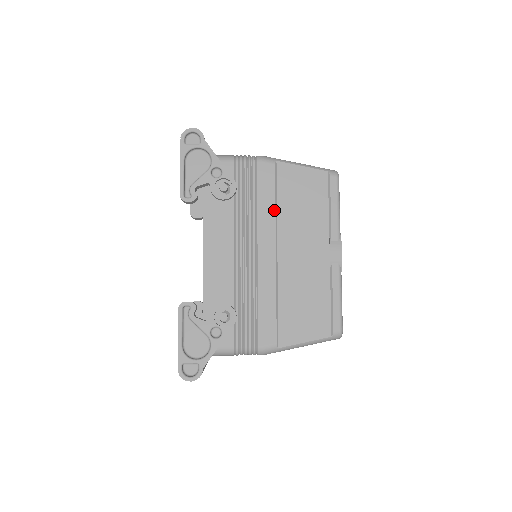
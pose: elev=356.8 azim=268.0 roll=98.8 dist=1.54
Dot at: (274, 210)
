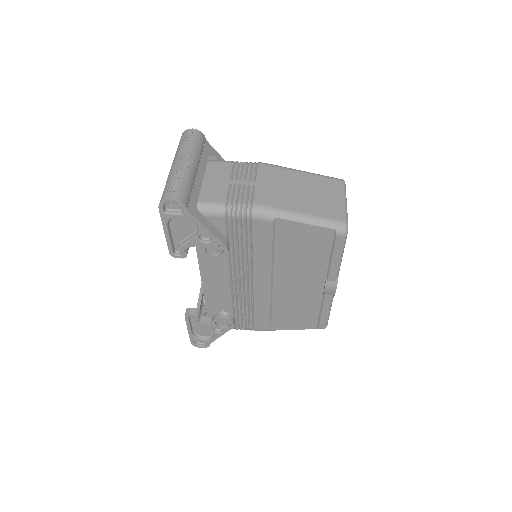
Dot at: (270, 257)
